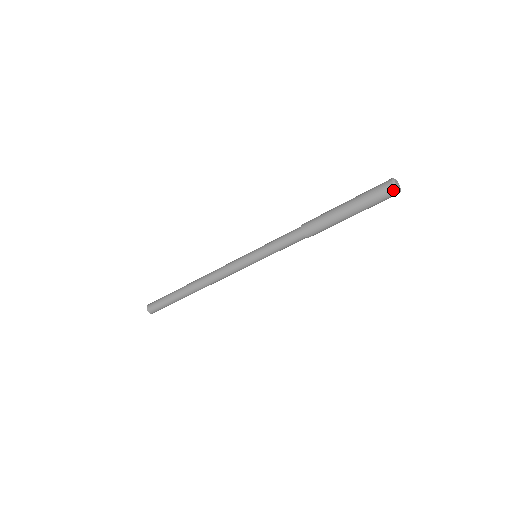
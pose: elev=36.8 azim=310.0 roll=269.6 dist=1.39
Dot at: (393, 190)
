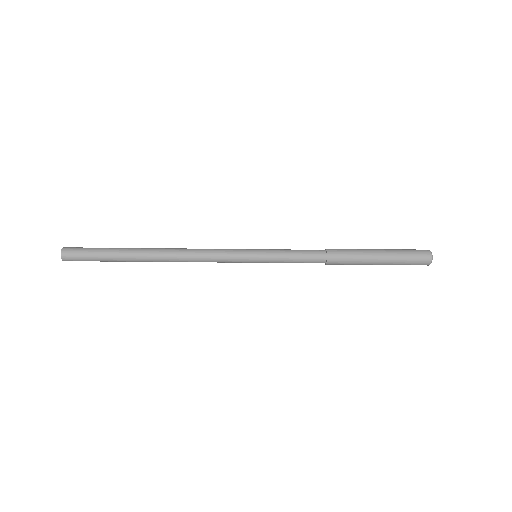
Dot at: (429, 258)
